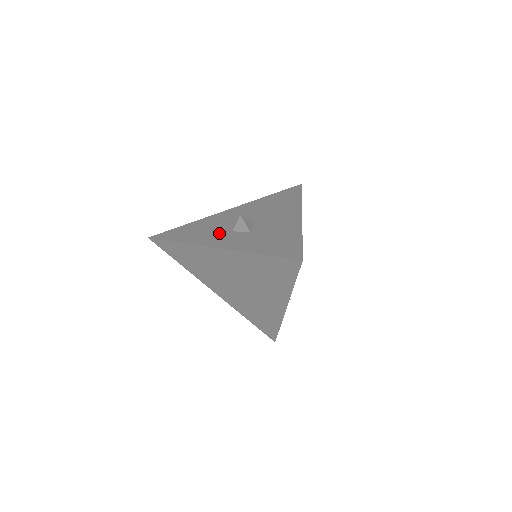
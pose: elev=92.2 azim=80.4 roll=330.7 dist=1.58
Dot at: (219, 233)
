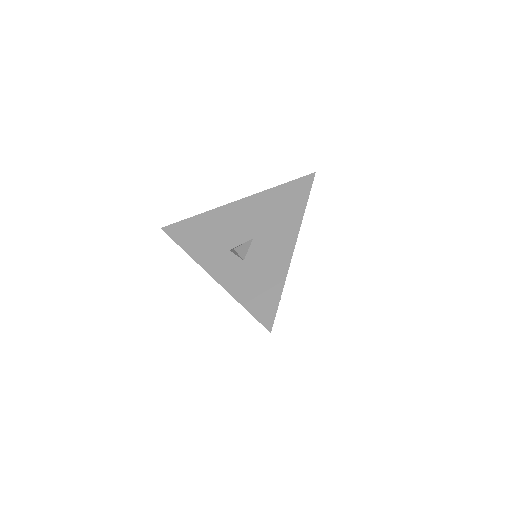
Dot at: (218, 249)
